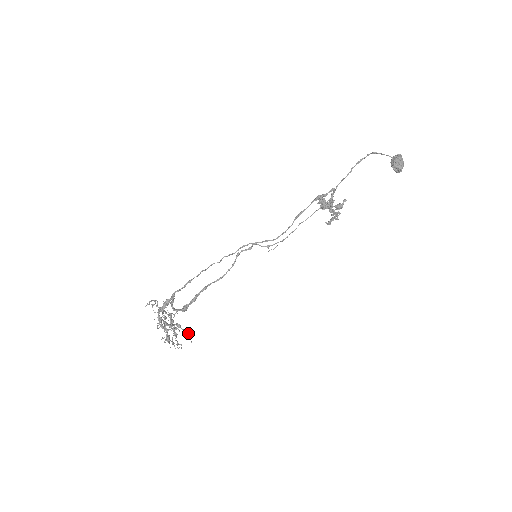
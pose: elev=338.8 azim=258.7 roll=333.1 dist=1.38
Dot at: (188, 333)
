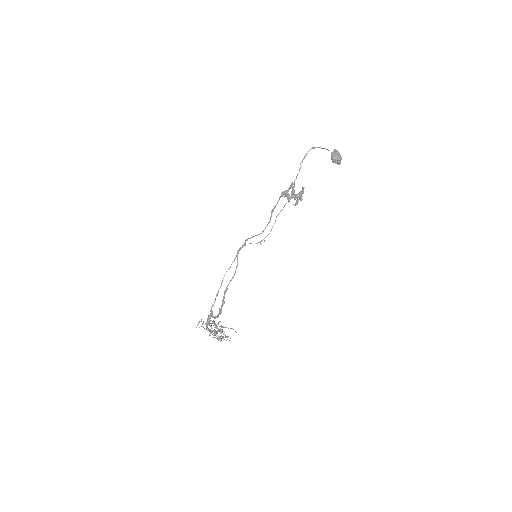
Dot at: (231, 328)
